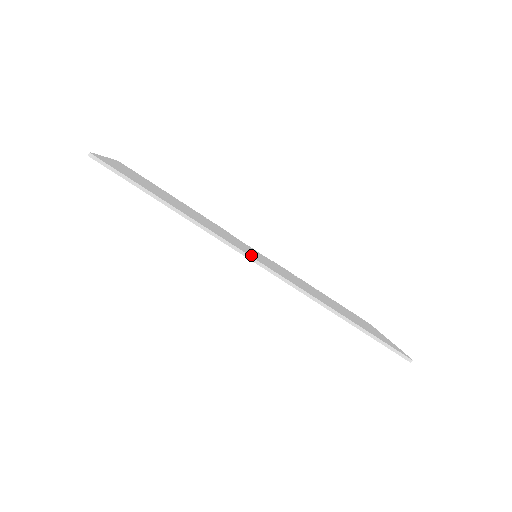
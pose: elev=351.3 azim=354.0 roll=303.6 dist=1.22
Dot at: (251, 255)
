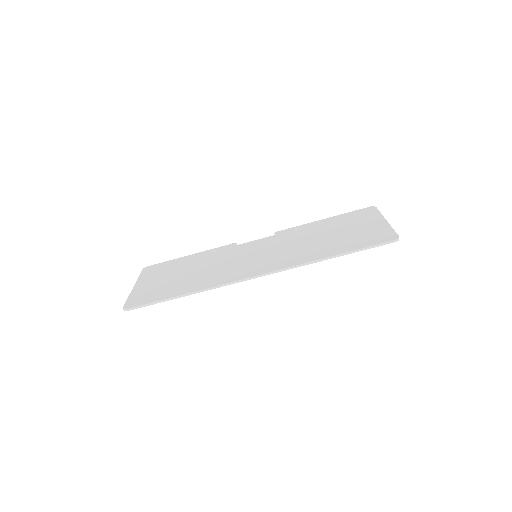
Dot at: (246, 274)
